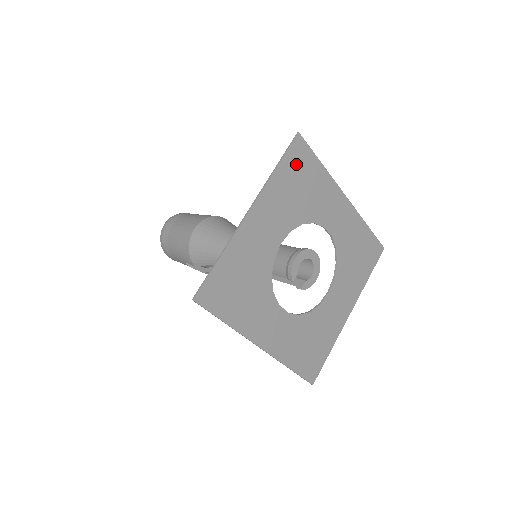
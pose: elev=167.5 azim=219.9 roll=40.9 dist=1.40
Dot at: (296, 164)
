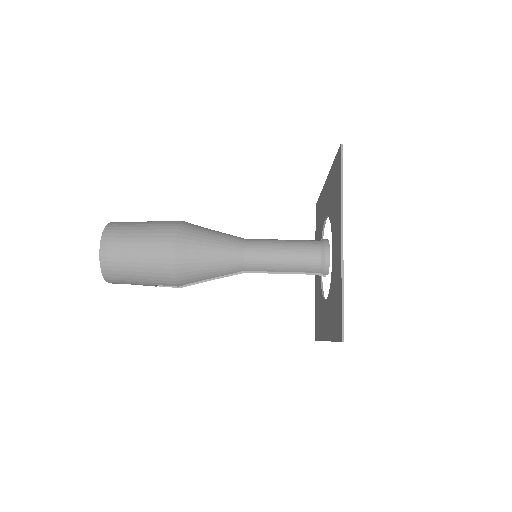
Dot at: occluded
